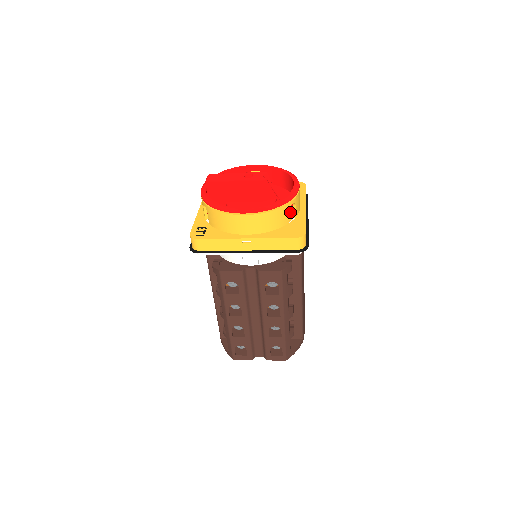
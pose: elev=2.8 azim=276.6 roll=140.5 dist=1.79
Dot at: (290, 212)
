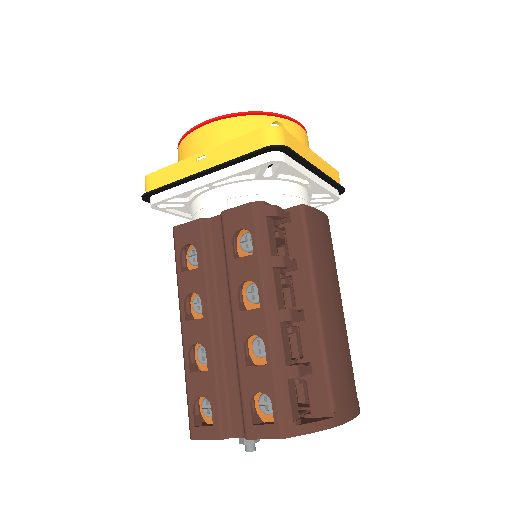
Dot at: occluded
